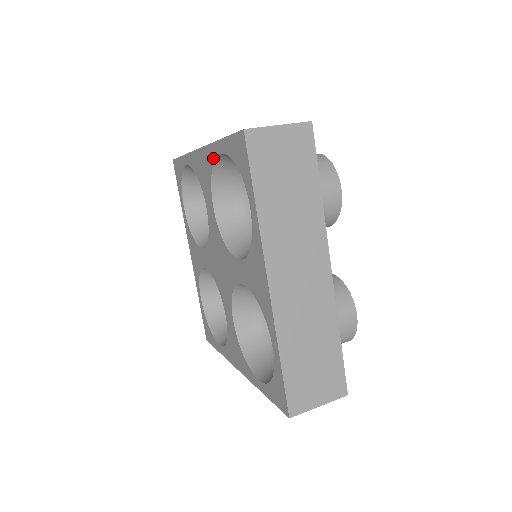
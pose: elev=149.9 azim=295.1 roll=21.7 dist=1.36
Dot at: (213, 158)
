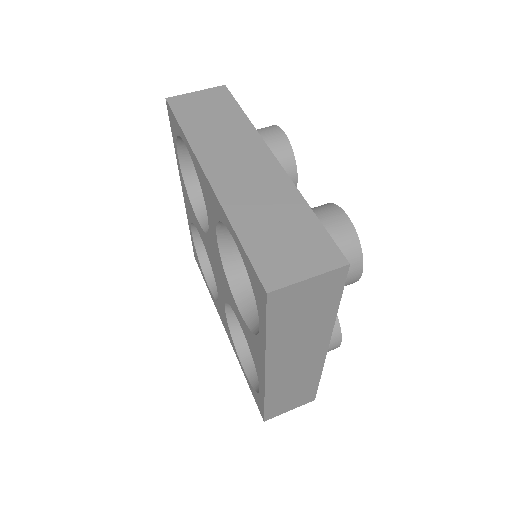
Dot at: (223, 221)
